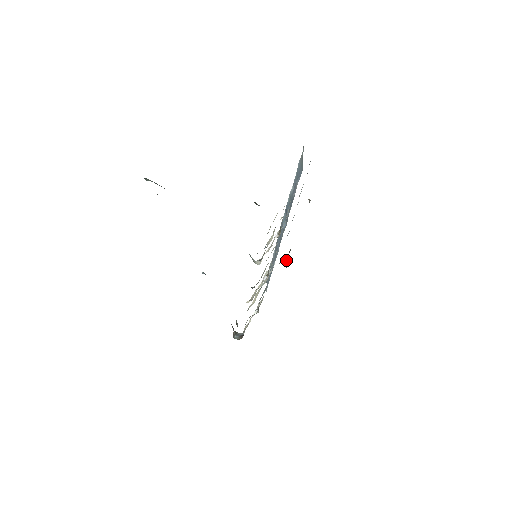
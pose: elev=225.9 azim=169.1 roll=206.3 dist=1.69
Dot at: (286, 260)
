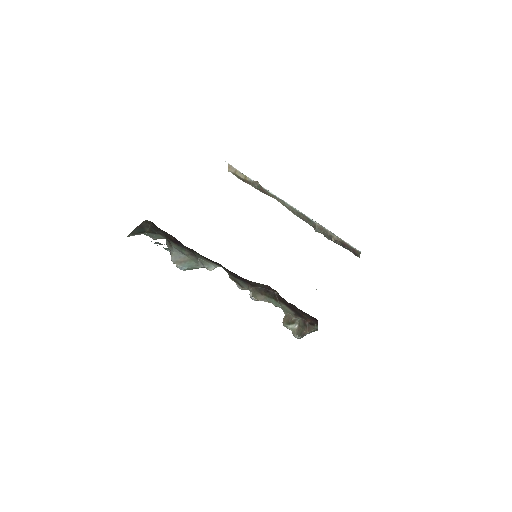
Dot at: (334, 237)
